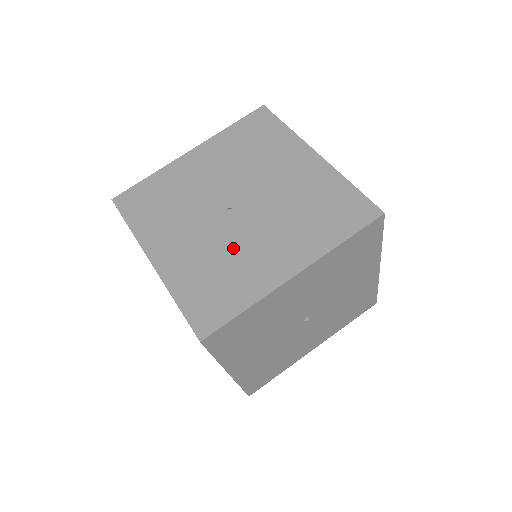
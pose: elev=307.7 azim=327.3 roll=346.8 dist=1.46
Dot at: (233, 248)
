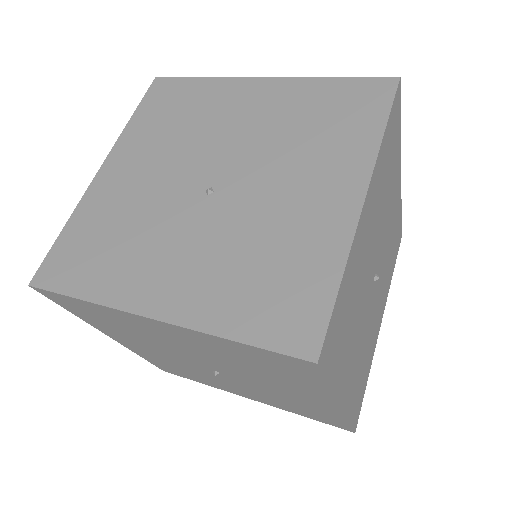
Dot at: (254, 225)
